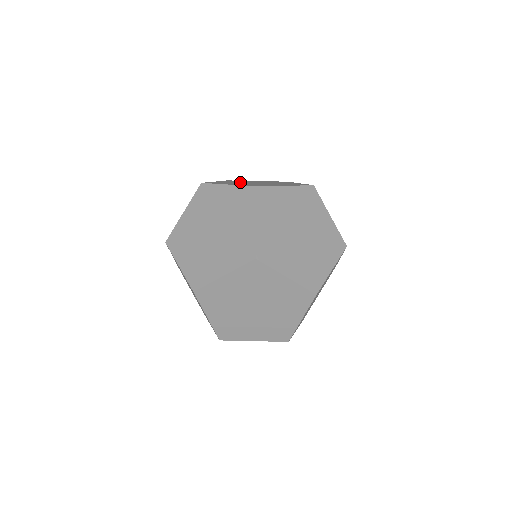
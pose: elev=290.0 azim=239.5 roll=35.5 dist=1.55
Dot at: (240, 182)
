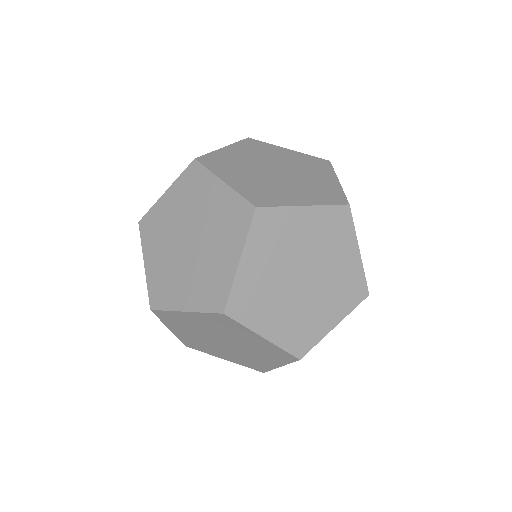
Dot at: (279, 272)
